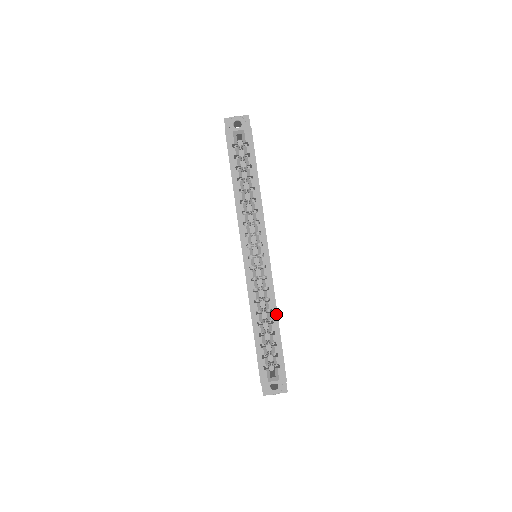
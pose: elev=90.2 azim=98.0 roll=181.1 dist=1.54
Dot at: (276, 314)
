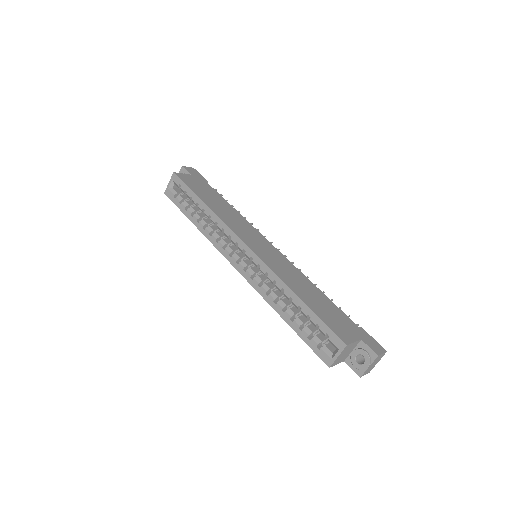
Dot at: (288, 289)
